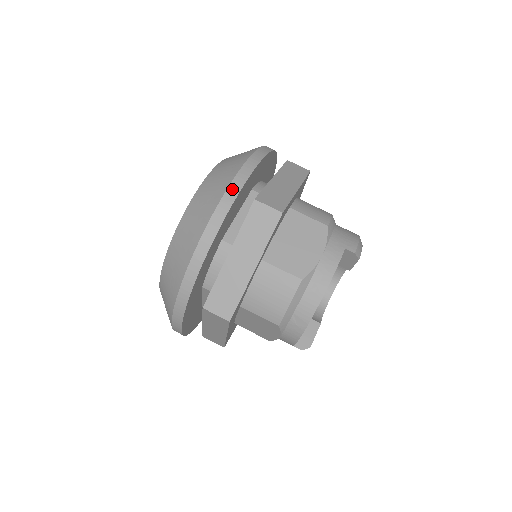
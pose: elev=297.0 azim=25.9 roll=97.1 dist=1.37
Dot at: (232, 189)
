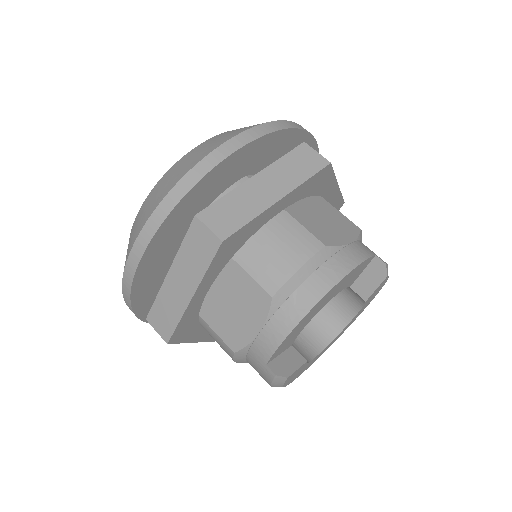
Dot at: (285, 123)
